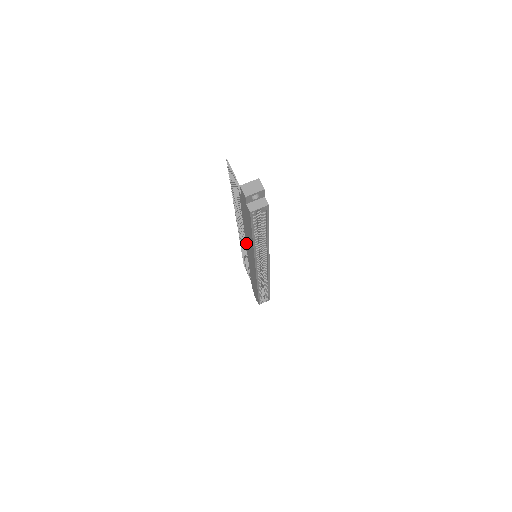
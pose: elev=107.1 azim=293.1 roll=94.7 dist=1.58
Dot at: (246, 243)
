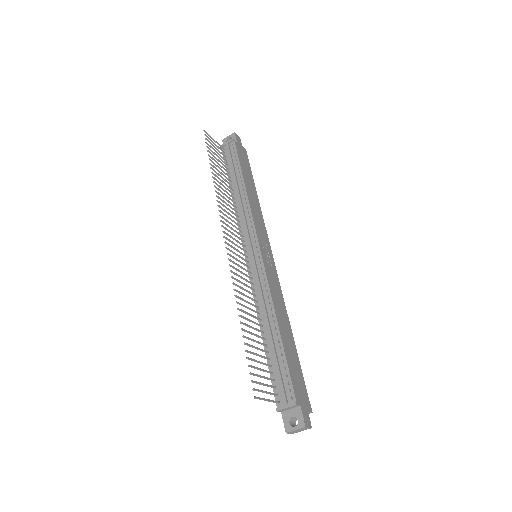
Dot at: (251, 284)
